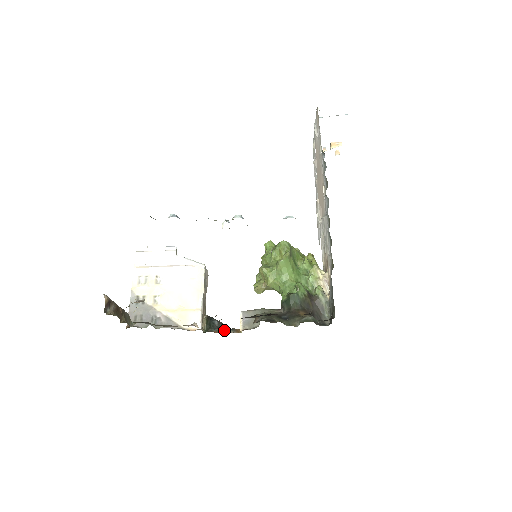
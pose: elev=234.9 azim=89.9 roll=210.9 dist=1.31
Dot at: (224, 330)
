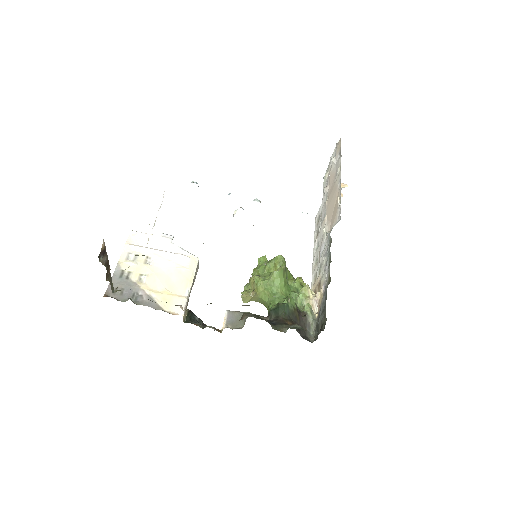
Dot at: (204, 326)
